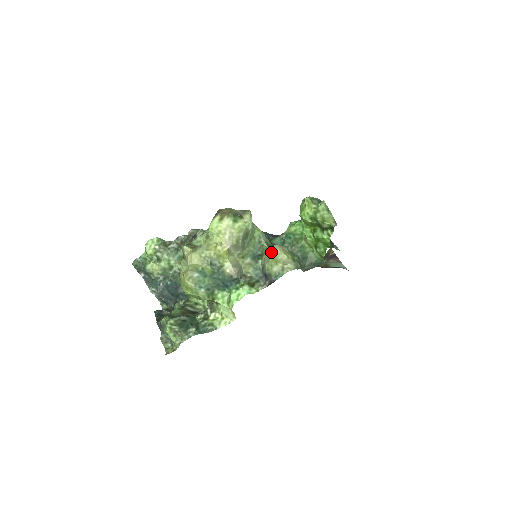
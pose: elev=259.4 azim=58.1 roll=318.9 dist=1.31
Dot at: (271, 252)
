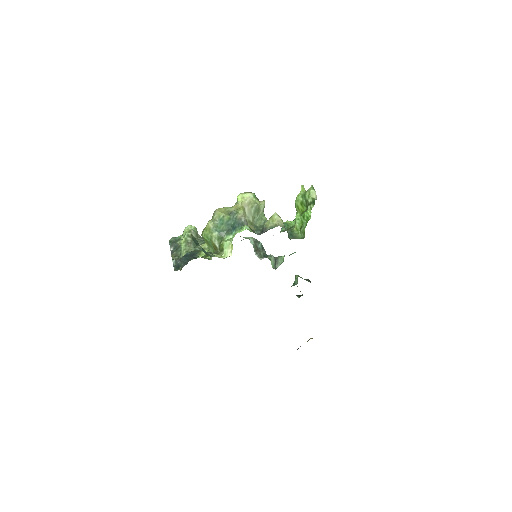
Dot at: (271, 216)
